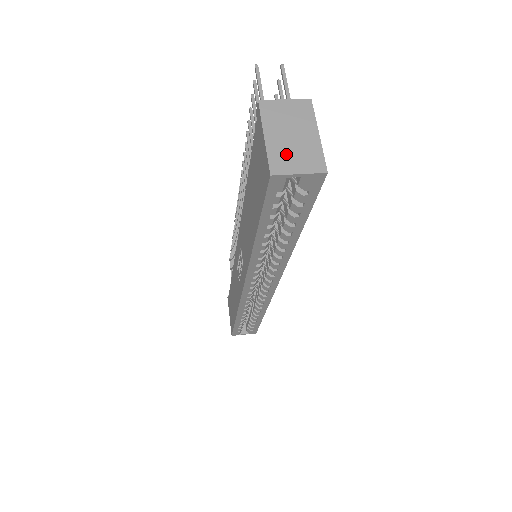
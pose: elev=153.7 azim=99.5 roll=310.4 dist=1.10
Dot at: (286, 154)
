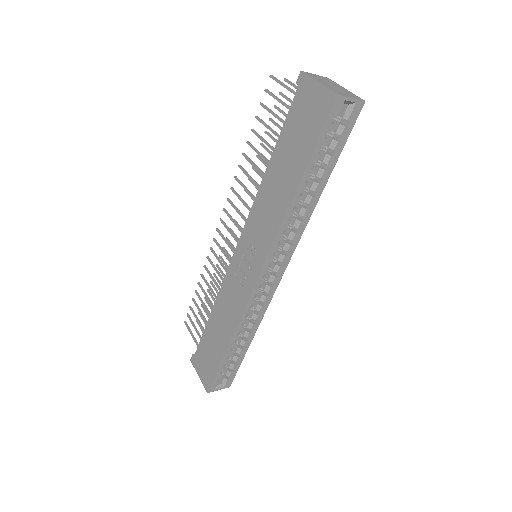
Dot at: (337, 90)
